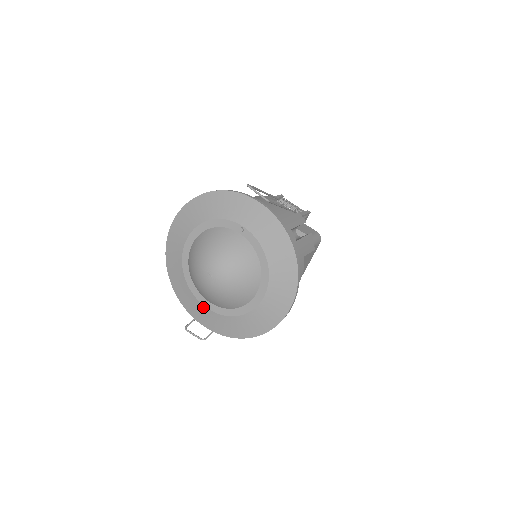
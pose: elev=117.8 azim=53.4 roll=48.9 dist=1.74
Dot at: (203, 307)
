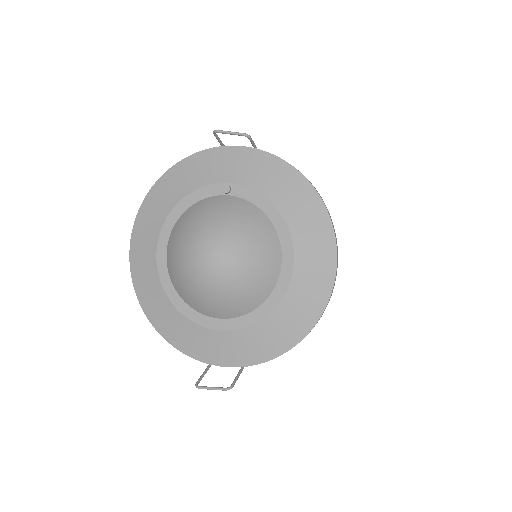
Dot at: (212, 332)
